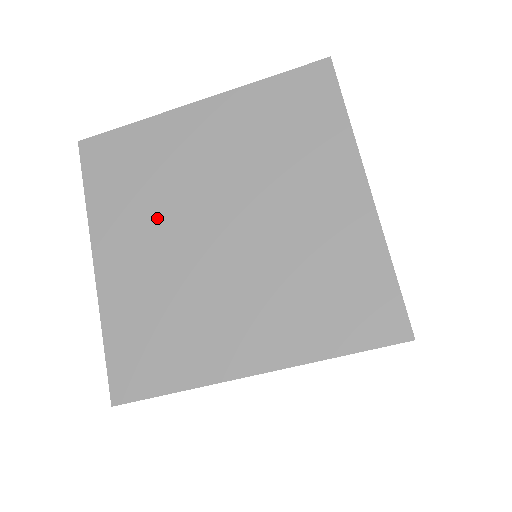
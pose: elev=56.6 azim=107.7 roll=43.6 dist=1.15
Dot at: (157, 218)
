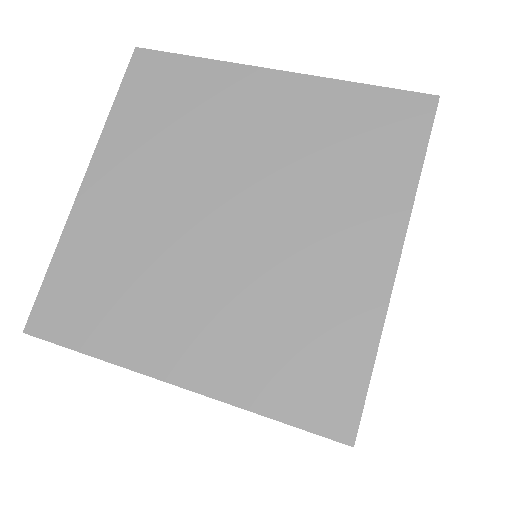
Dot at: occluded
